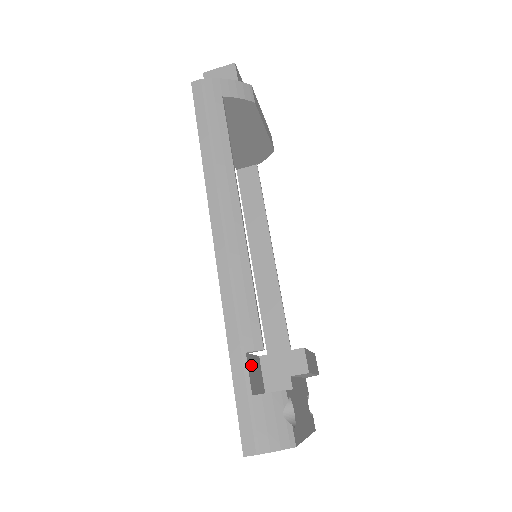
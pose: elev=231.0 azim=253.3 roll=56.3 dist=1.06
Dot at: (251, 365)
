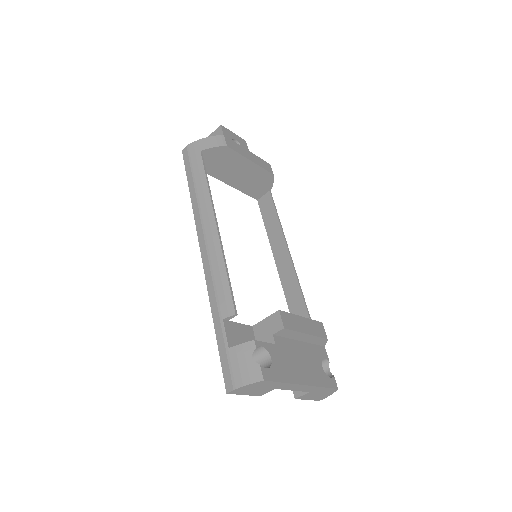
Dot at: (232, 329)
